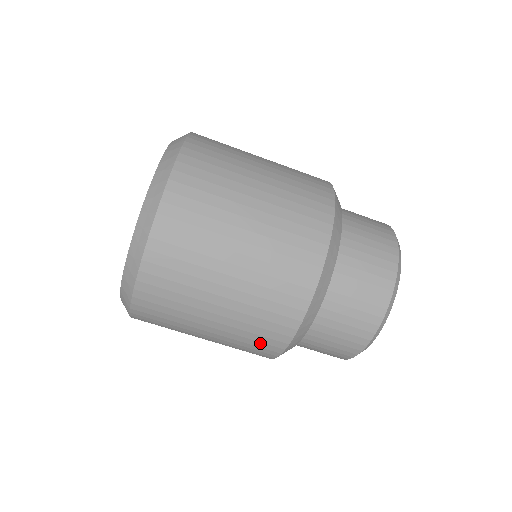
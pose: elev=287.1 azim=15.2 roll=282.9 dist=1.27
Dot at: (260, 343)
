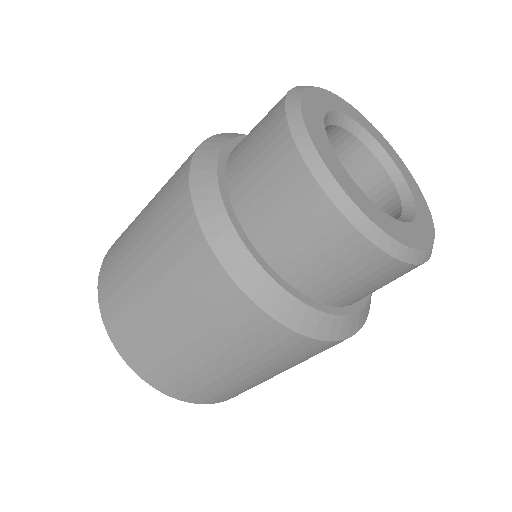
Dot at: (306, 354)
